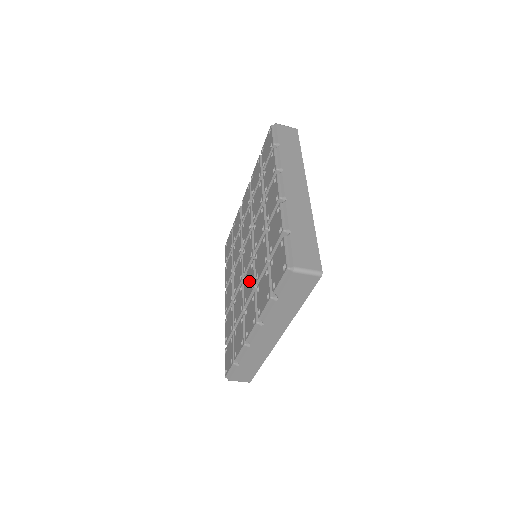
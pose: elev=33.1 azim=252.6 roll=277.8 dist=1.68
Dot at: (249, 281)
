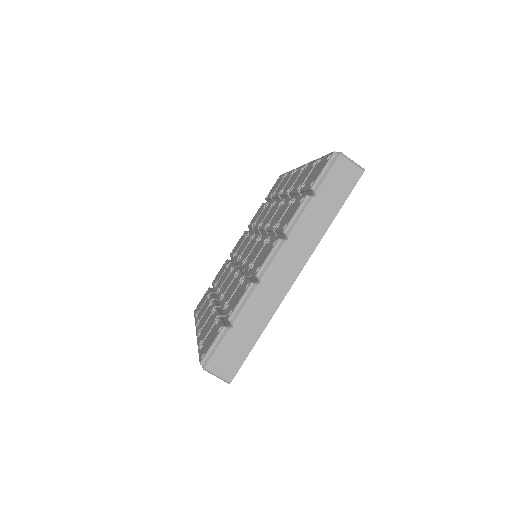
Dot at: (256, 248)
